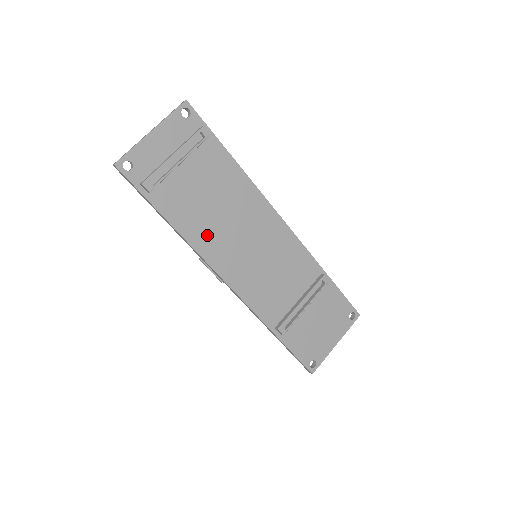
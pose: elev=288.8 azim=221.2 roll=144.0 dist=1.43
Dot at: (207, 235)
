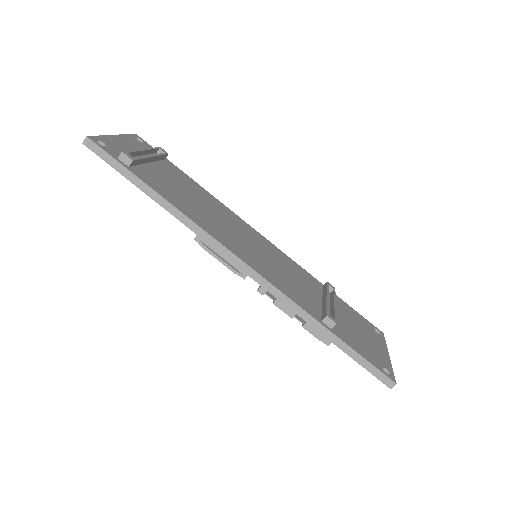
Dot at: (202, 218)
